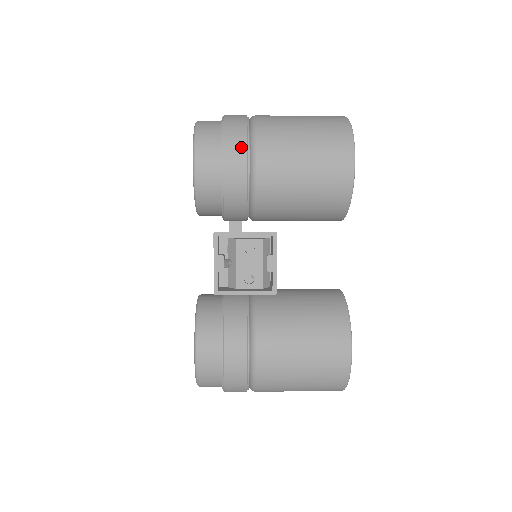
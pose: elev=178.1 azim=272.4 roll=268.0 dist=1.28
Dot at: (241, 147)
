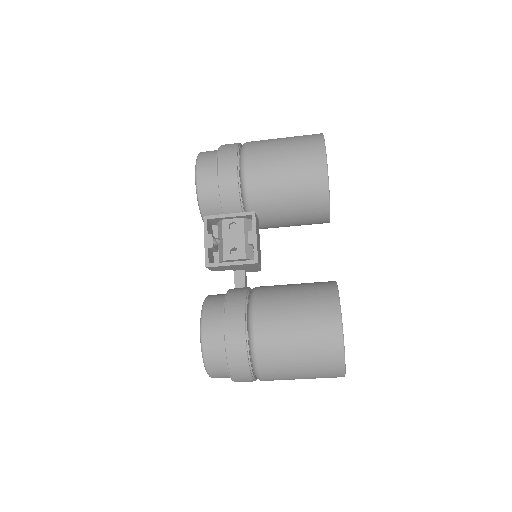
Dot at: (232, 161)
